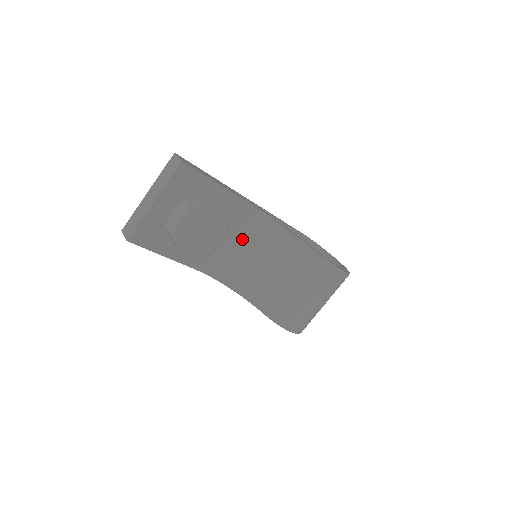
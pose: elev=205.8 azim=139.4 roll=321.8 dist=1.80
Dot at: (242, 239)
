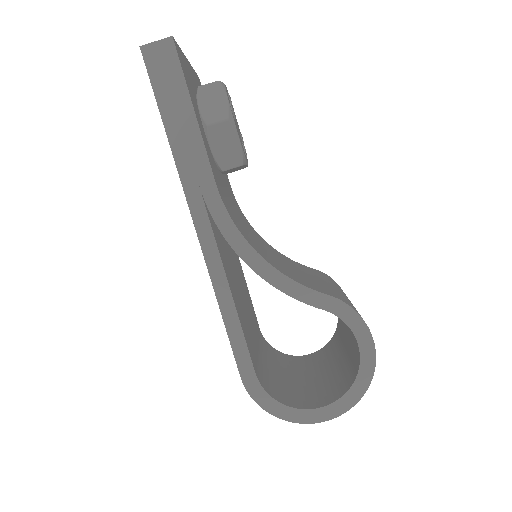
Dot at: (240, 218)
